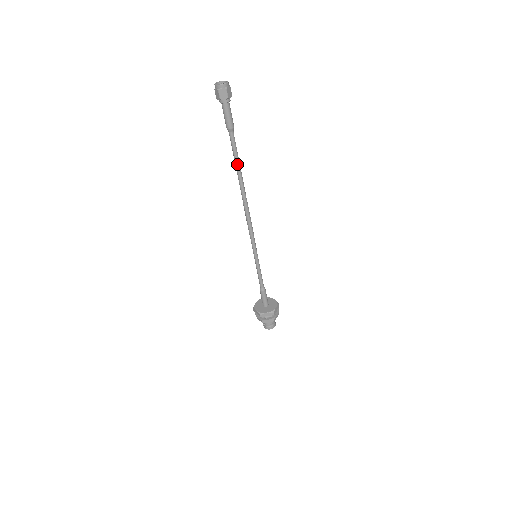
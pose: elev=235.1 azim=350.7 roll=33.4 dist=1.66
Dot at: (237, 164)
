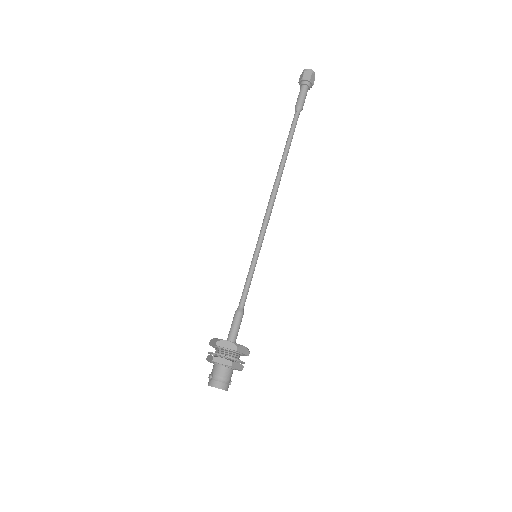
Dot at: (289, 140)
